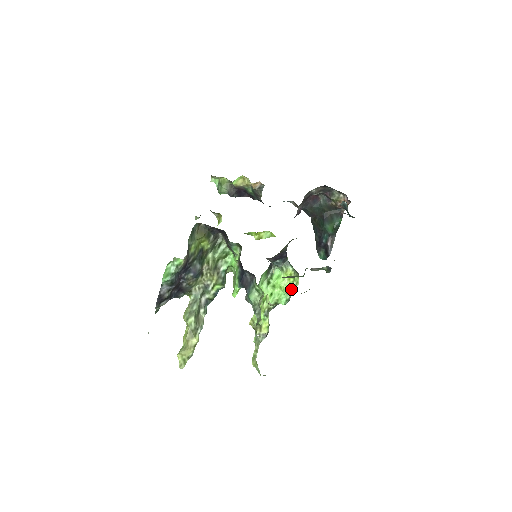
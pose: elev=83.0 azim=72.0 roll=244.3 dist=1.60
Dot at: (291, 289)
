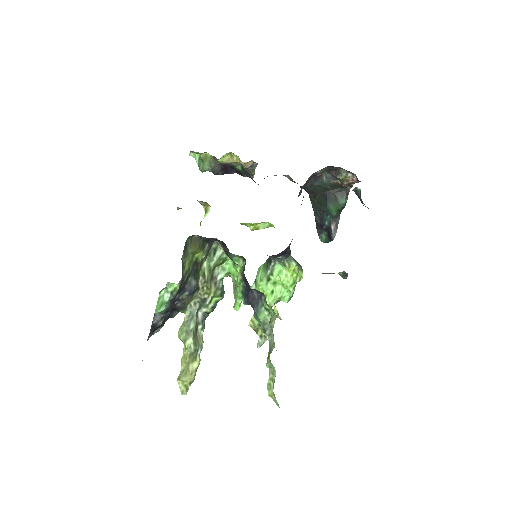
Dot at: (294, 285)
